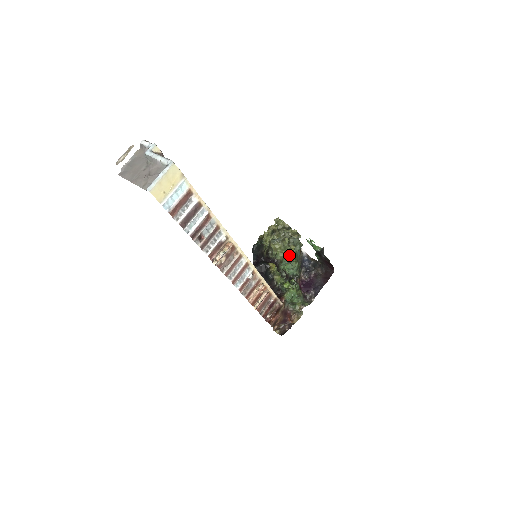
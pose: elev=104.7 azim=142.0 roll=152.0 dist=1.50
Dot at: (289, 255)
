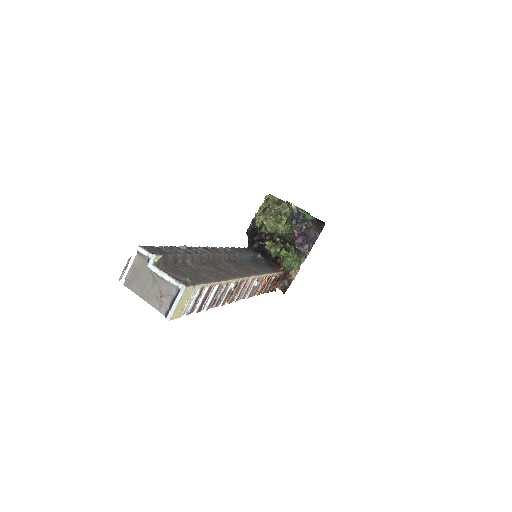
Dot at: (283, 228)
